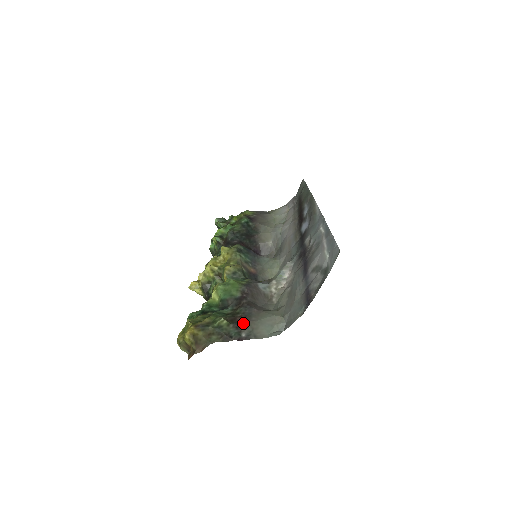
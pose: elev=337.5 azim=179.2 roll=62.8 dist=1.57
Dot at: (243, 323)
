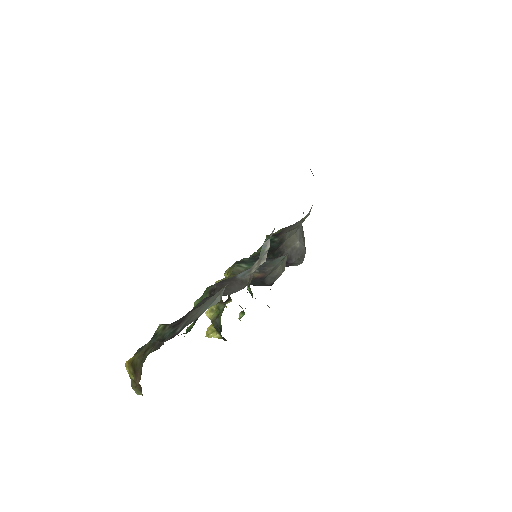
Dot at: (183, 317)
